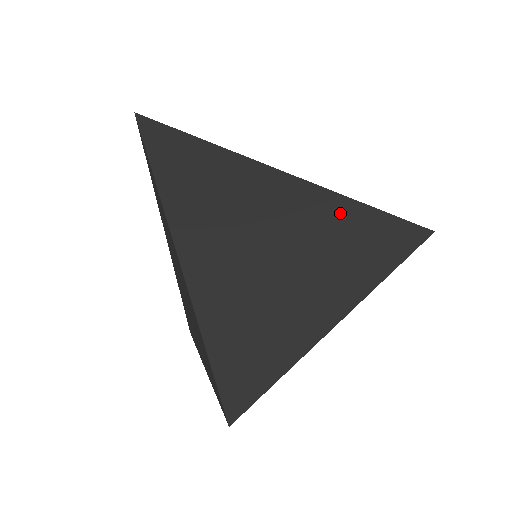
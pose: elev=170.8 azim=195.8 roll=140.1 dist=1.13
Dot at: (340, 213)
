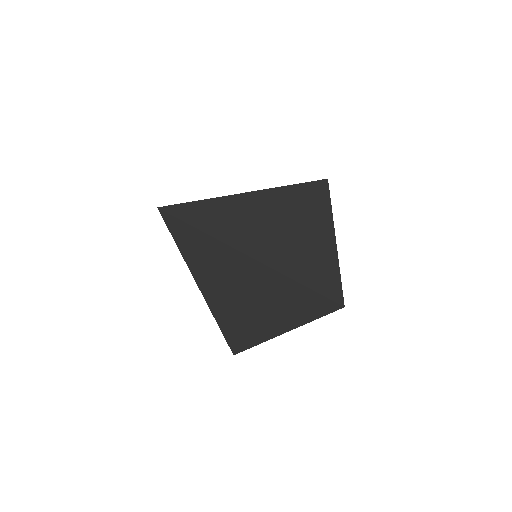
Dot at: (291, 193)
